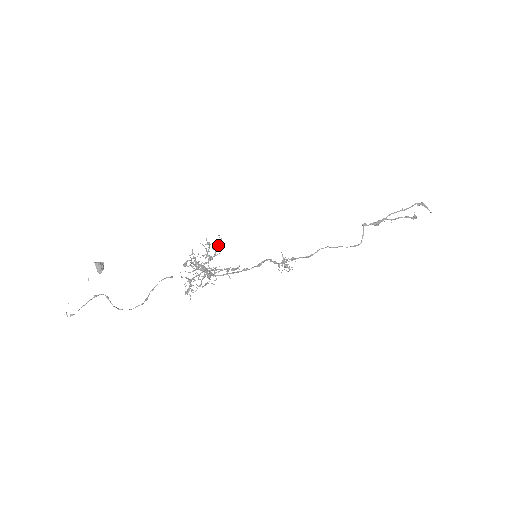
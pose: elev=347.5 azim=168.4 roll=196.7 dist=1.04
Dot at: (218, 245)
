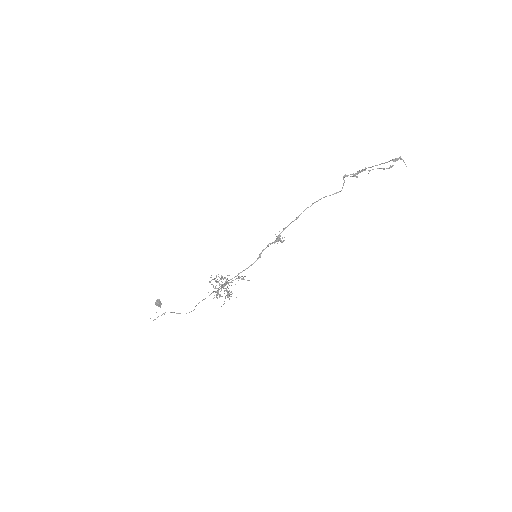
Dot at: occluded
